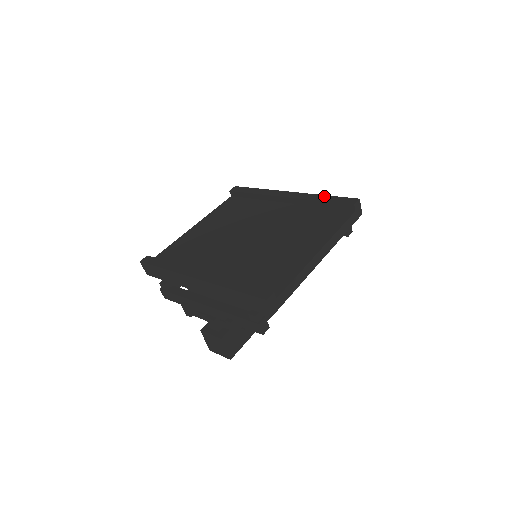
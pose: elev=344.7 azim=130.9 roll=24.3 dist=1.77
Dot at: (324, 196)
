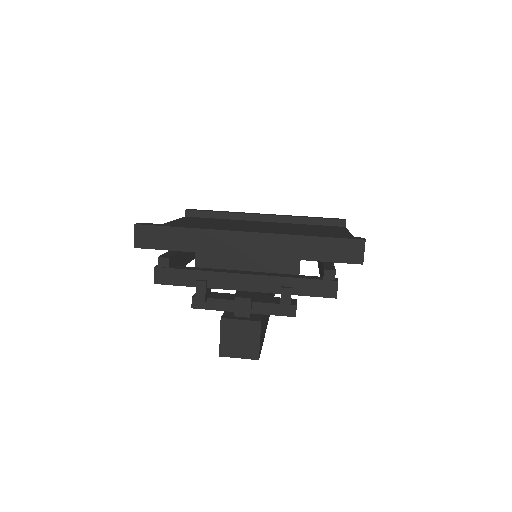
Dot at: (307, 216)
